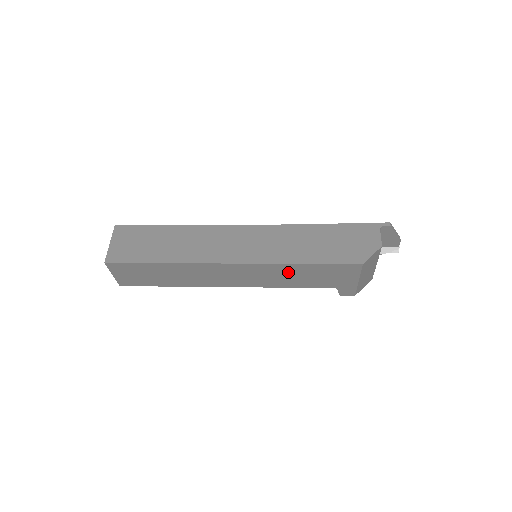
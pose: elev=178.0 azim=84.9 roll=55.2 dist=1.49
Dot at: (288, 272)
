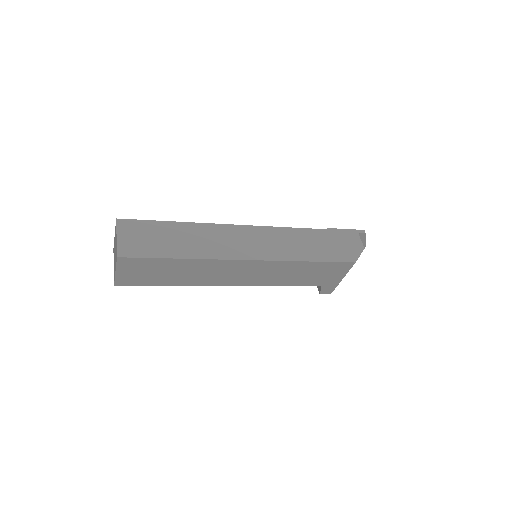
Dot at: (293, 270)
